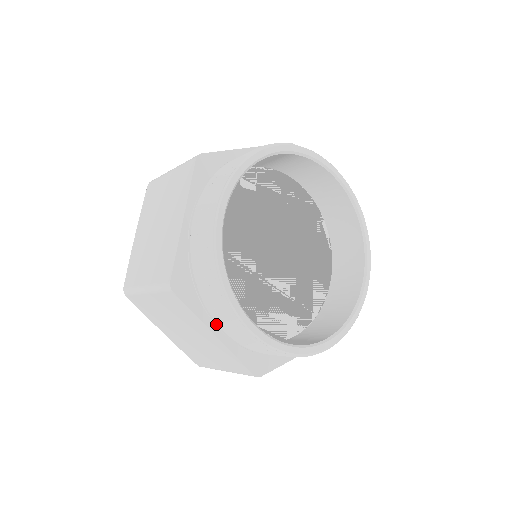
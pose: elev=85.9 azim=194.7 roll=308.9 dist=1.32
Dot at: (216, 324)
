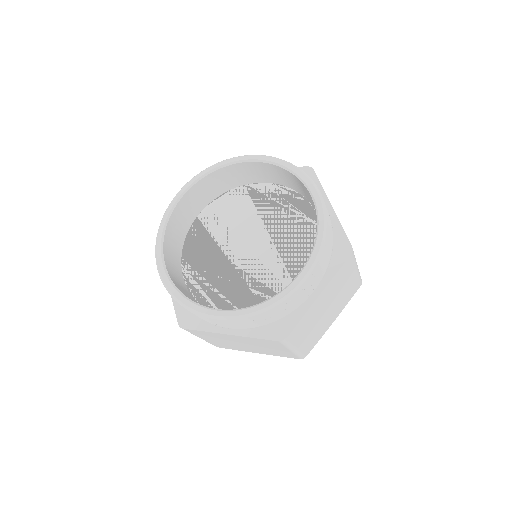
Dot at: occluded
